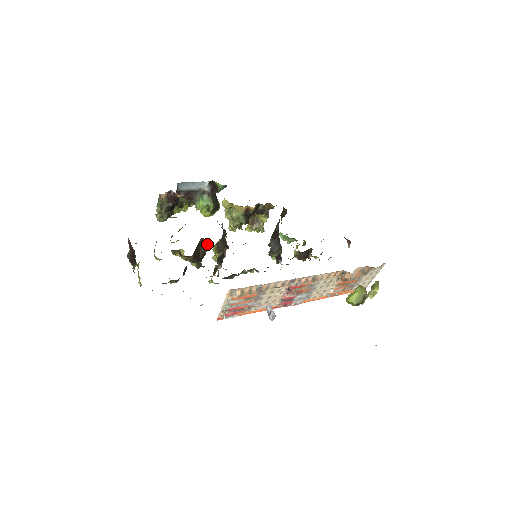
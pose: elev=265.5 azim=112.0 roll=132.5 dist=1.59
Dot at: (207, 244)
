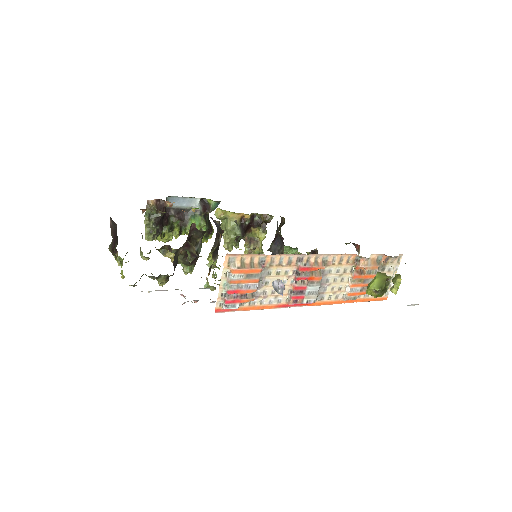
Dot at: (200, 243)
